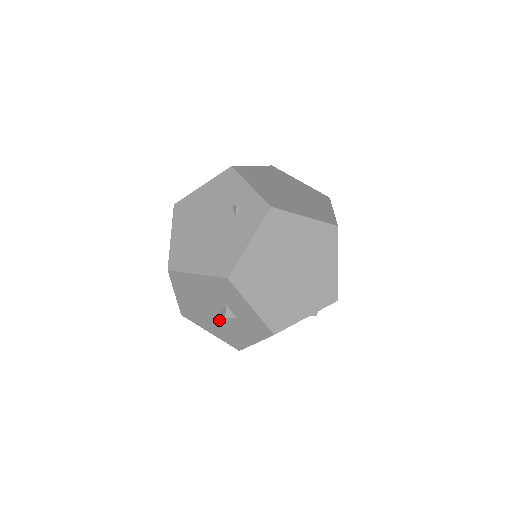
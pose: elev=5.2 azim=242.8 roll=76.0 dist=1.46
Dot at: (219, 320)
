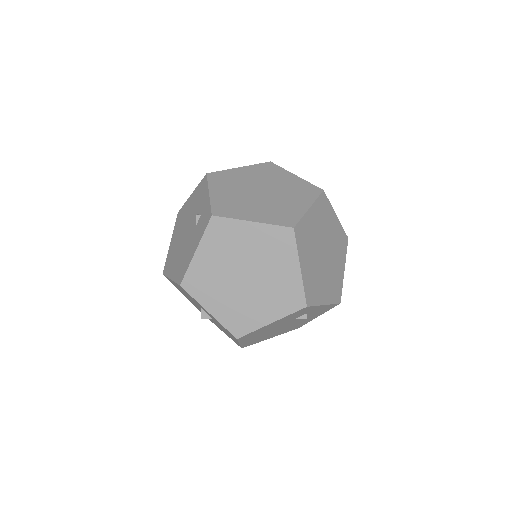
Dot at: (211, 319)
